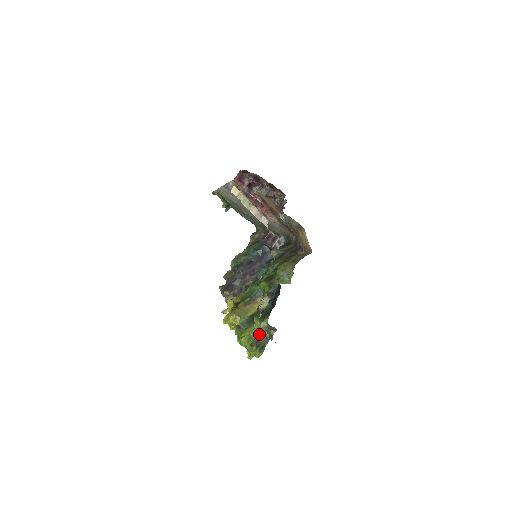
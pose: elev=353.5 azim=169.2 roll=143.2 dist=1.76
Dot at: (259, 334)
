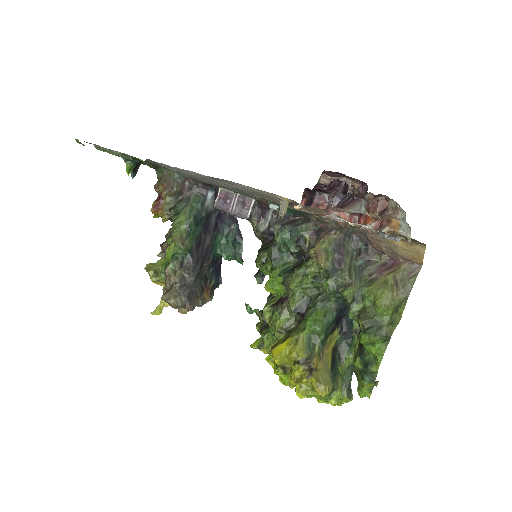
Dot at: (342, 379)
